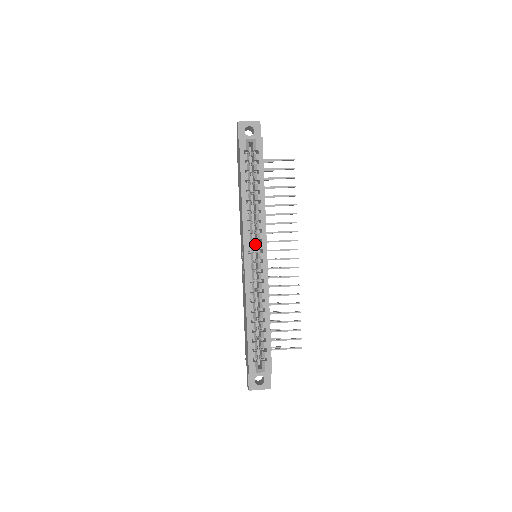
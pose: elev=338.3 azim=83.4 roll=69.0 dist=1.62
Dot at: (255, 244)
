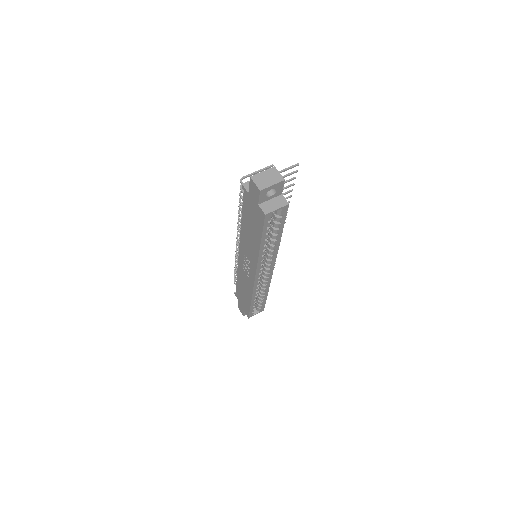
Dot at: occluded
